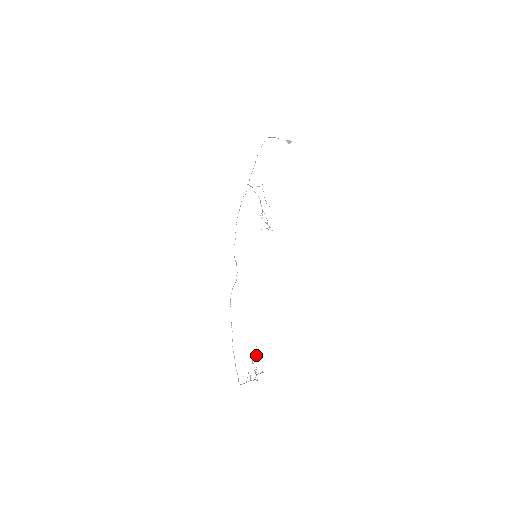
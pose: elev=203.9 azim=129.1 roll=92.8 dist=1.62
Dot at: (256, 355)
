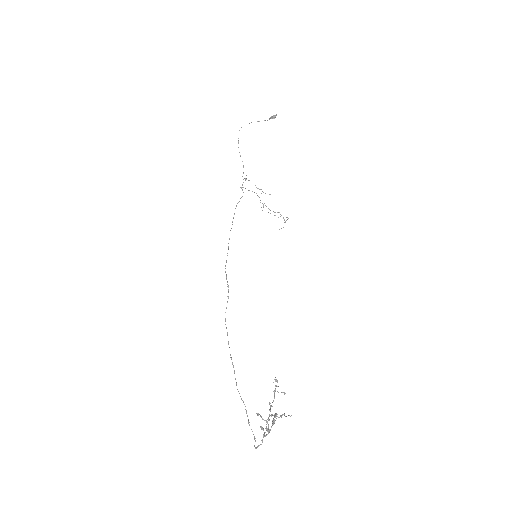
Dot at: occluded
